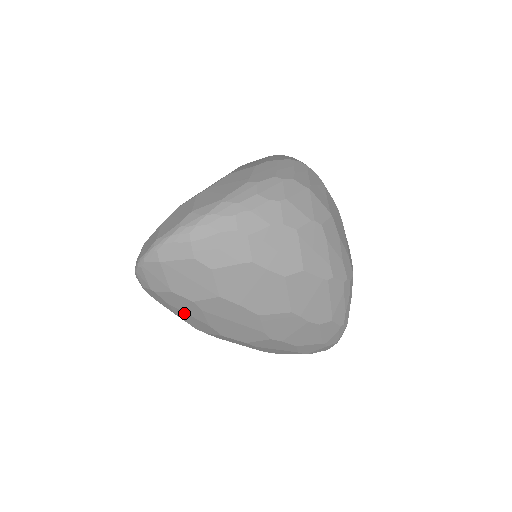
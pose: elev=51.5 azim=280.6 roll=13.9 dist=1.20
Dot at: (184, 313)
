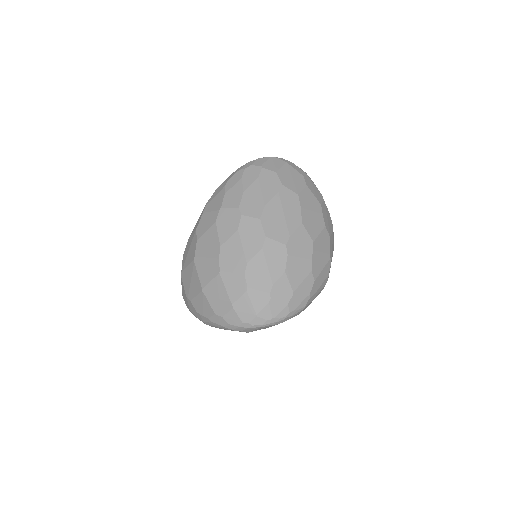
Dot at: (259, 189)
